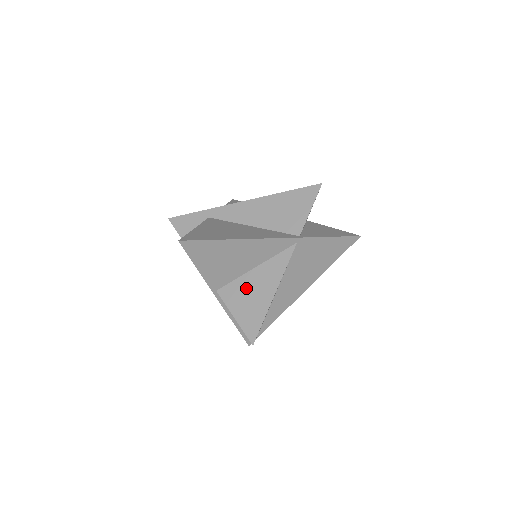
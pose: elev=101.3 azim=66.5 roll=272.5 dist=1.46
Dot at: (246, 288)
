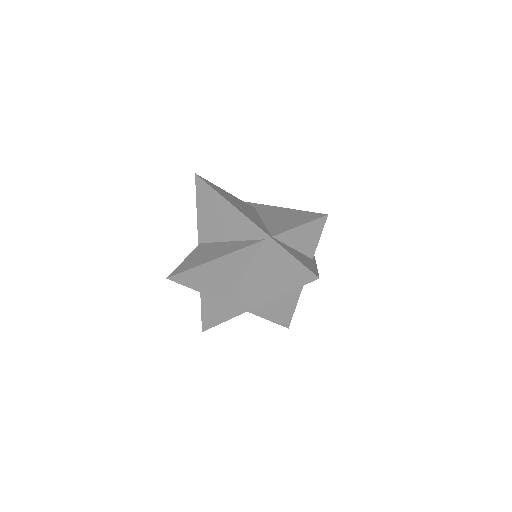
Dot at: (211, 249)
